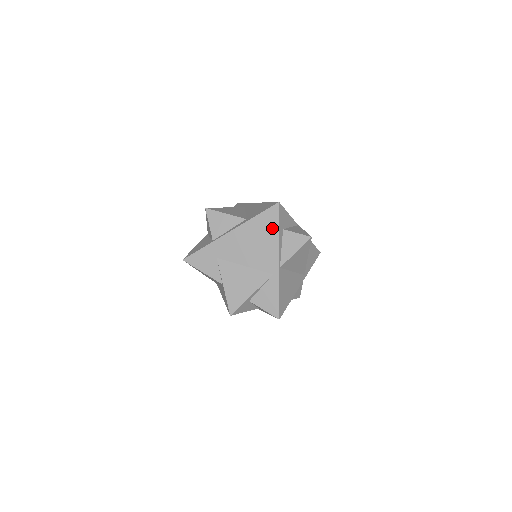
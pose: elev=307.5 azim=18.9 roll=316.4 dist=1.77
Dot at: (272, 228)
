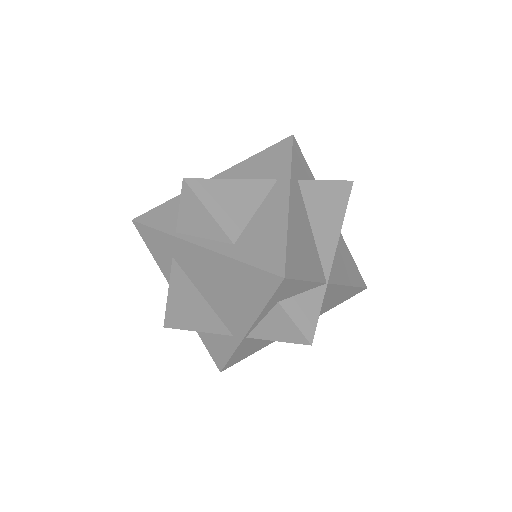
Dot at: (257, 296)
